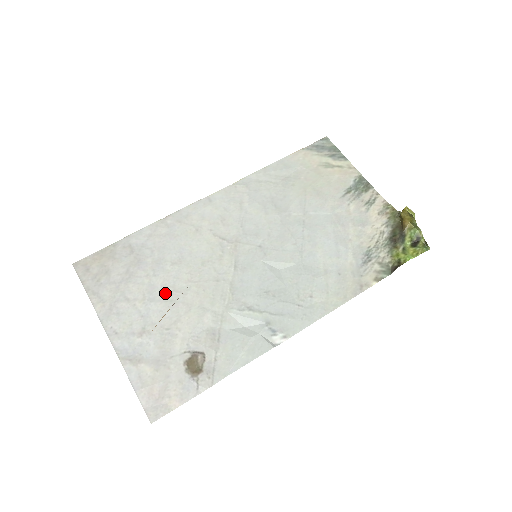
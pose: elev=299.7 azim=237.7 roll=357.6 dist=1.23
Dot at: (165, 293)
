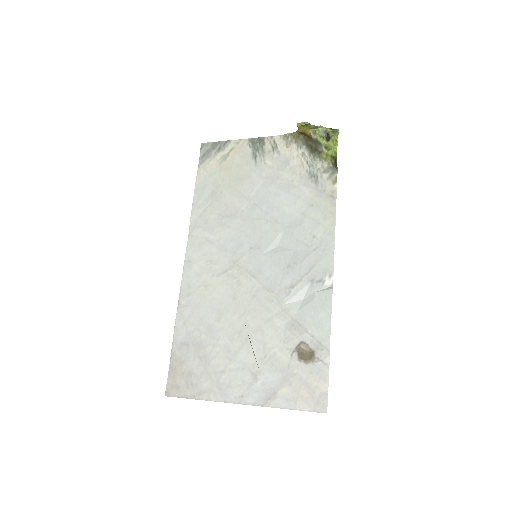
Dot at: (237, 341)
